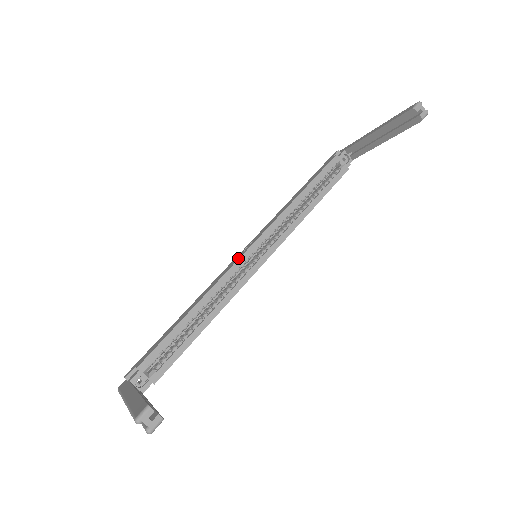
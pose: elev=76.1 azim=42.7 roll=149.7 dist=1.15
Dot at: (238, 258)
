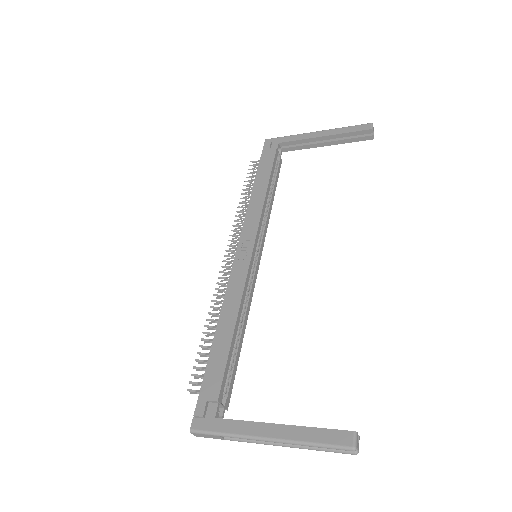
Dot at: (248, 261)
